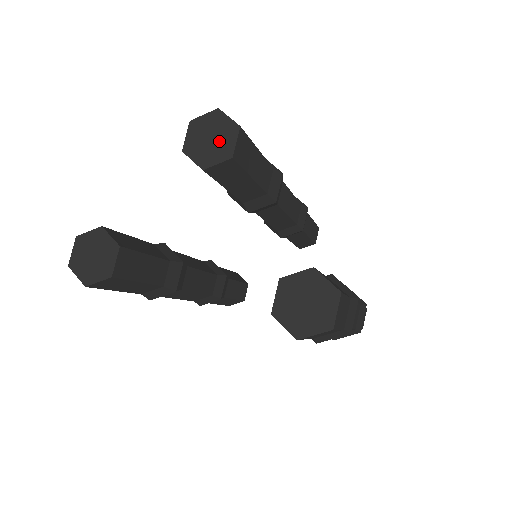
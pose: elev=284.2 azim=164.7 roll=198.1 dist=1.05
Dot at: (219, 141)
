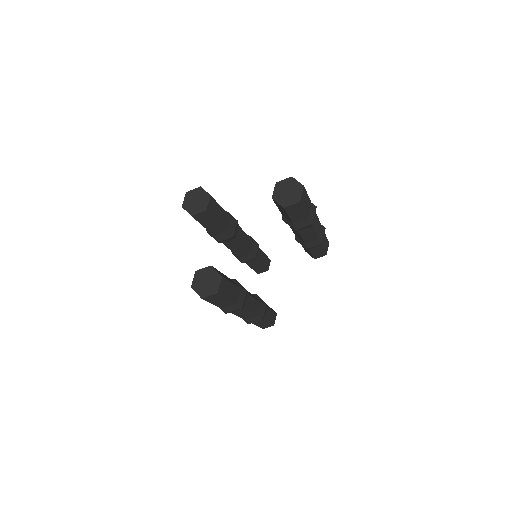
Dot at: (200, 198)
